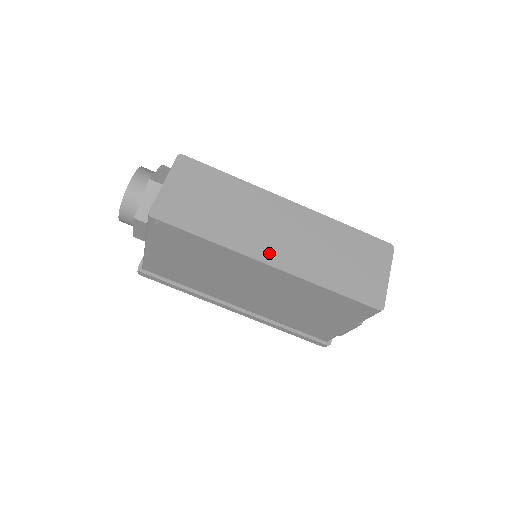
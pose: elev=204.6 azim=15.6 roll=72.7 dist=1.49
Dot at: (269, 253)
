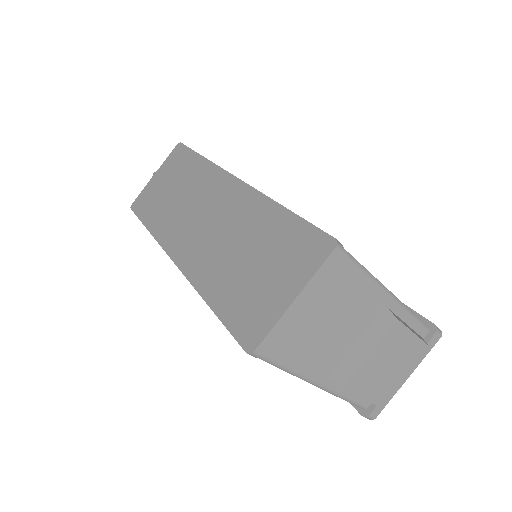
Dot at: (181, 246)
